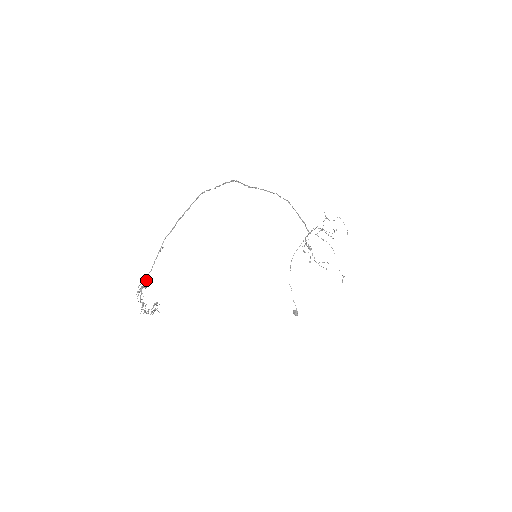
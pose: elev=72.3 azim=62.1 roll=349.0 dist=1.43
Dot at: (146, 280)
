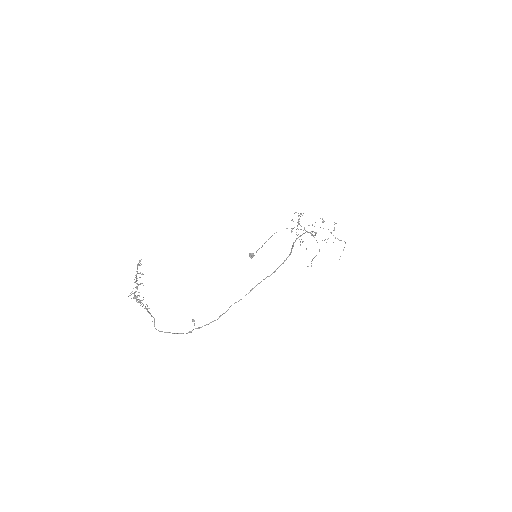
Dot at: occluded
